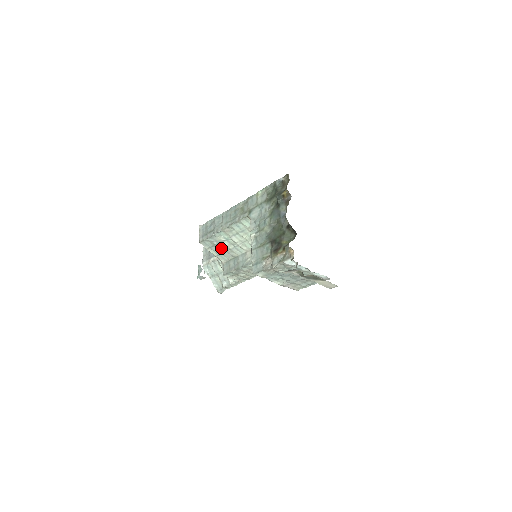
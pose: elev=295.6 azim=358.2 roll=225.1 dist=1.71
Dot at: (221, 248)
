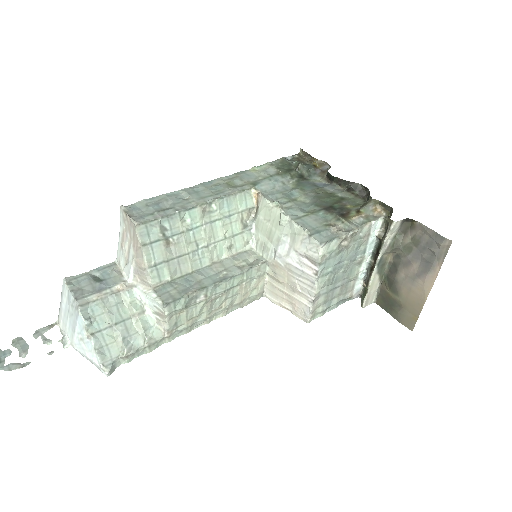
Dot at: (170, 249)
